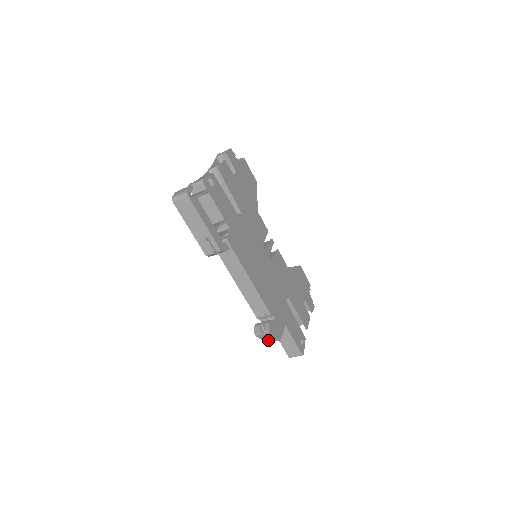
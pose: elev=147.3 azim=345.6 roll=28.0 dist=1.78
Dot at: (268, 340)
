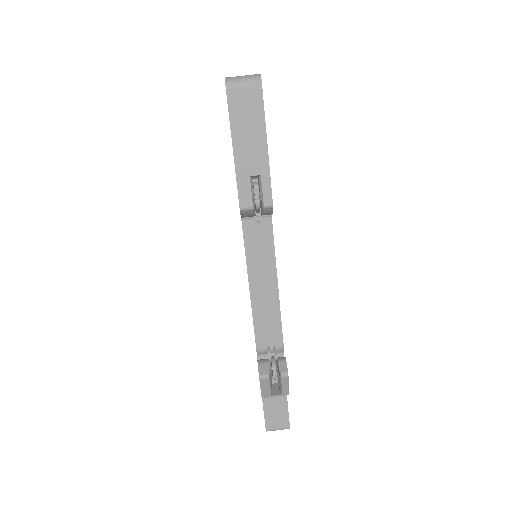
Dot at: (270, 392)
